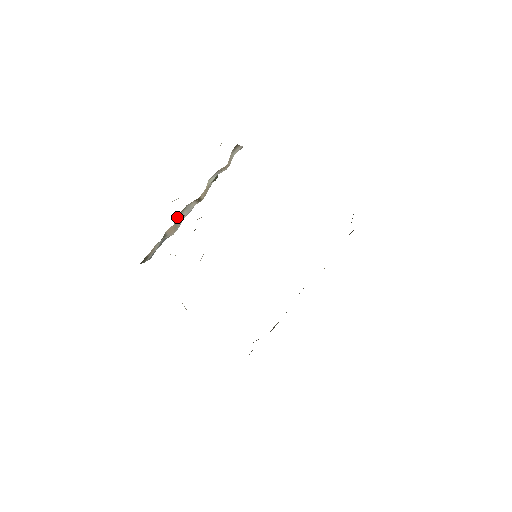
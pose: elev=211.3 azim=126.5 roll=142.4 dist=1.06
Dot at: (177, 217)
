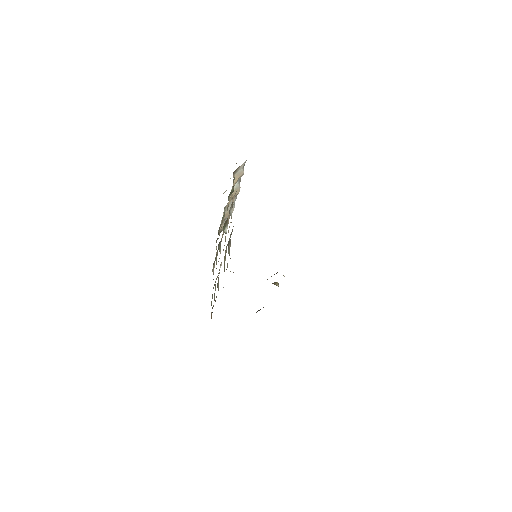
Dot at: occluded
